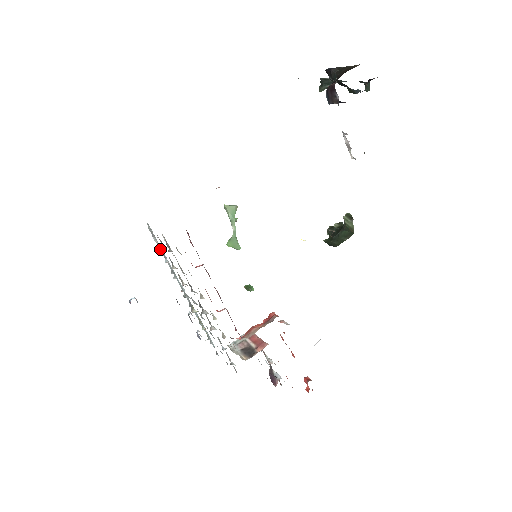
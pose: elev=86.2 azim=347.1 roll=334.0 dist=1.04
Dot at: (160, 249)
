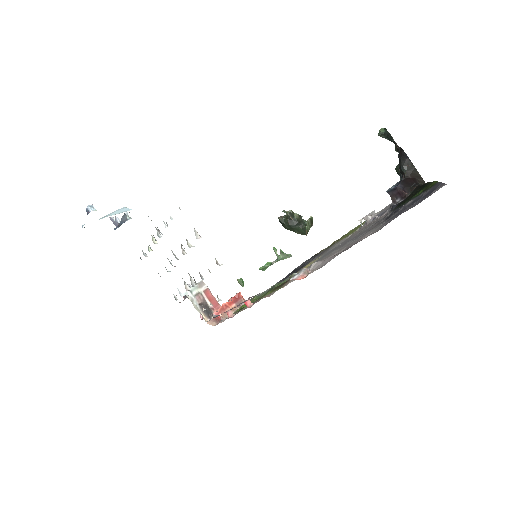
Dot at: occluded
